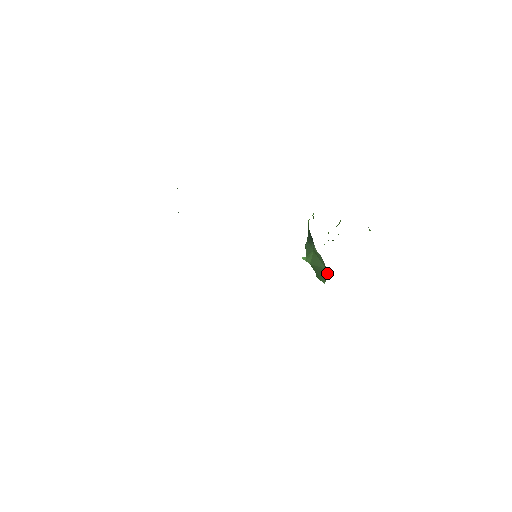
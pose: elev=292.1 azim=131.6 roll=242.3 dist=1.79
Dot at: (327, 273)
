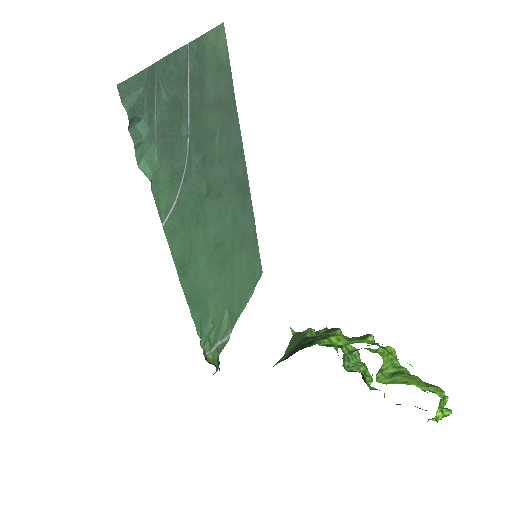
Dot at: occluded
